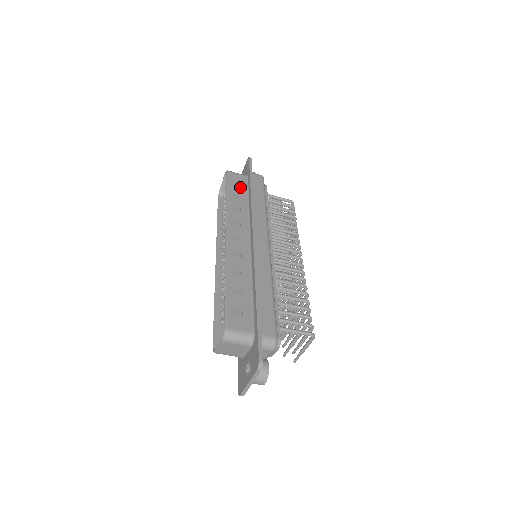
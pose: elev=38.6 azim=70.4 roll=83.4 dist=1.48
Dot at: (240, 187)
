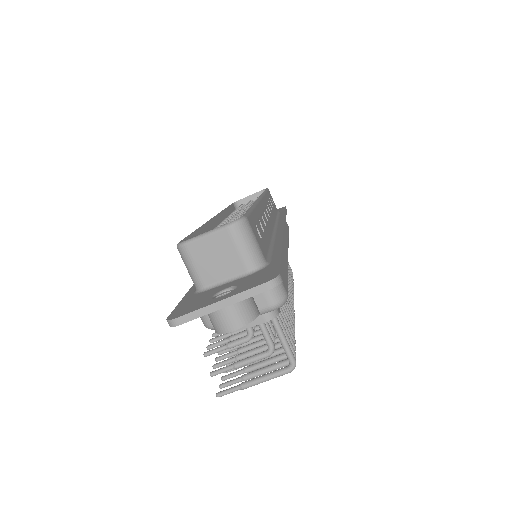
Dot at: occluded
